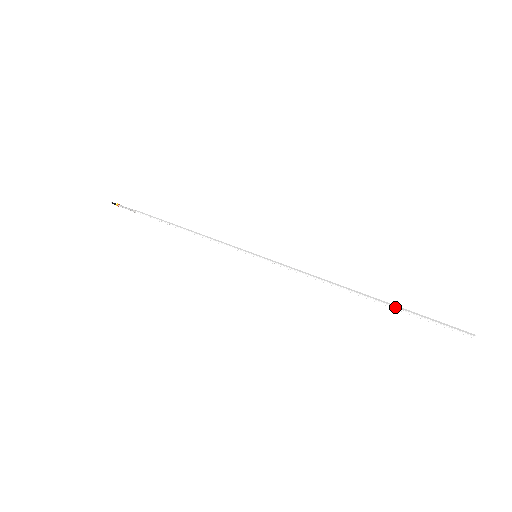
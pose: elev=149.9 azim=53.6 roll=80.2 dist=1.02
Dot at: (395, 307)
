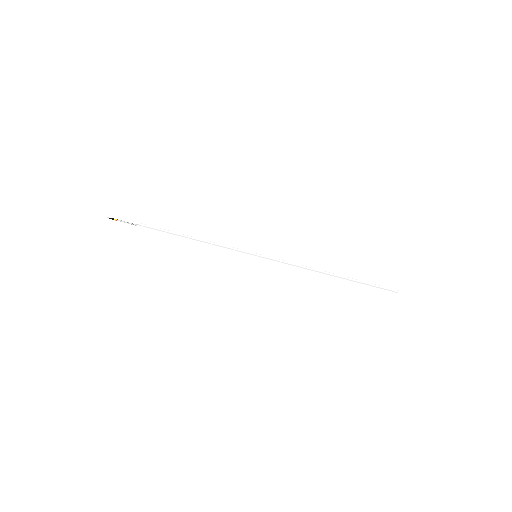
Dot at: (354, 283)
